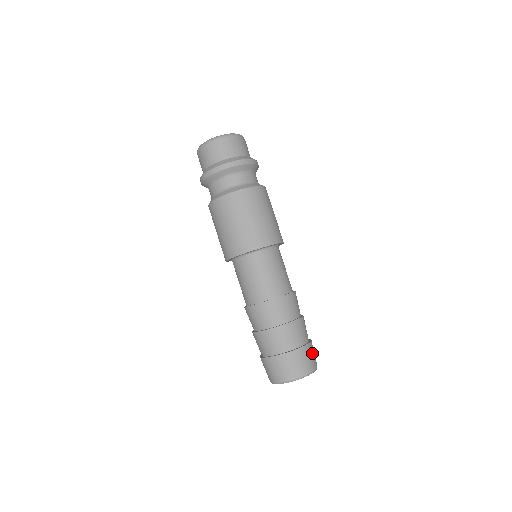
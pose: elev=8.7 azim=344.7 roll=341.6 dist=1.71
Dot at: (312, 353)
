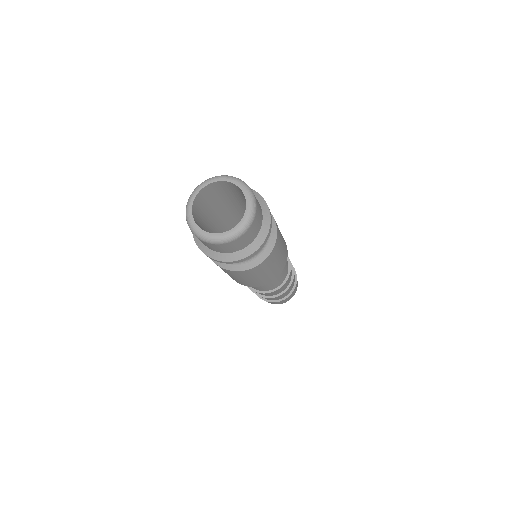
Dot at: occluded
